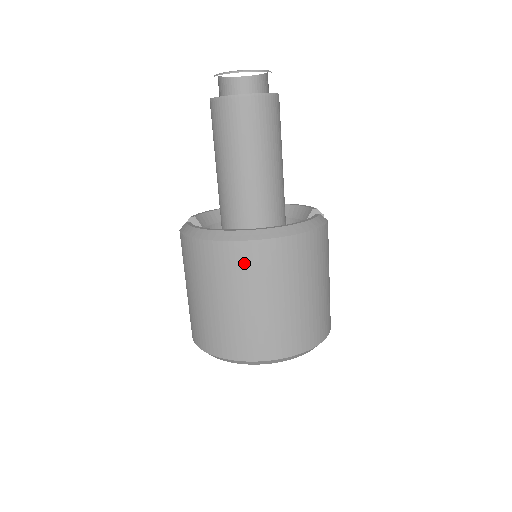
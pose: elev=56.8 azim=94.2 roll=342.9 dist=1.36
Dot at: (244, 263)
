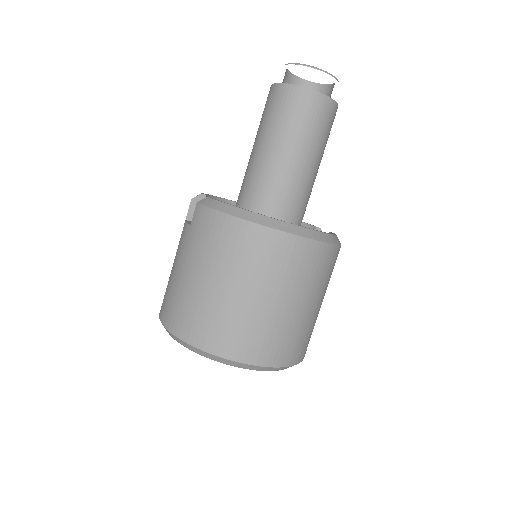
Dot at: (281, 256)
